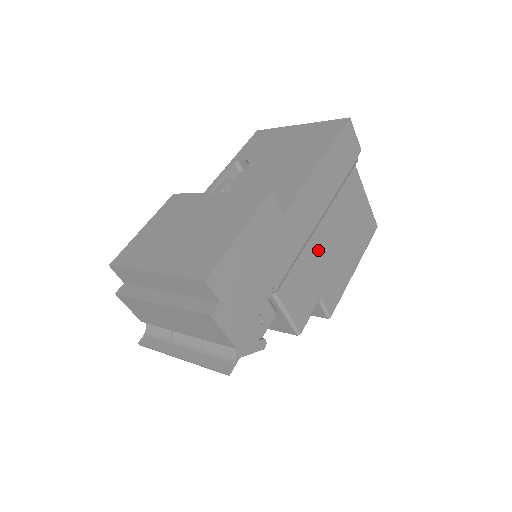
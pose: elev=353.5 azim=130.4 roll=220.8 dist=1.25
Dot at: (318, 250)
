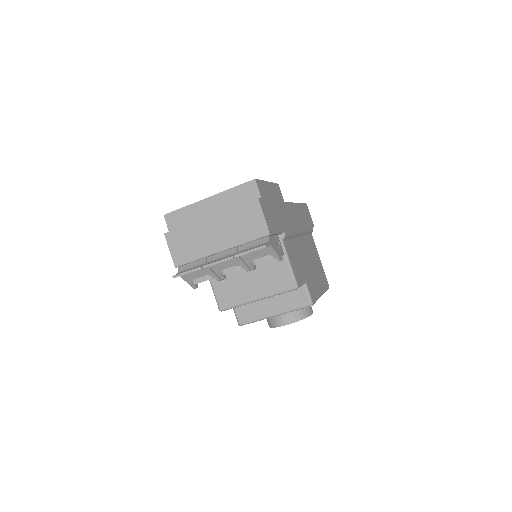
Dot at: (301, 251)
